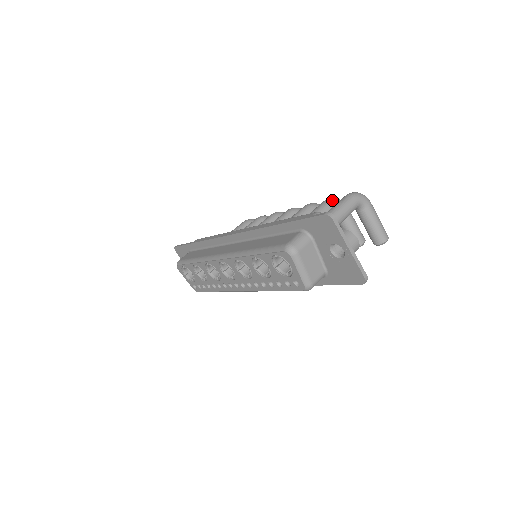
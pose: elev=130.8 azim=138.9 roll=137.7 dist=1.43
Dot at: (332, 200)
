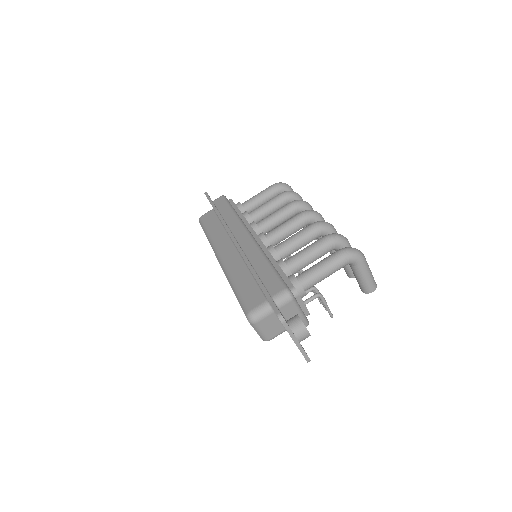
Dot at: (331, 240)
